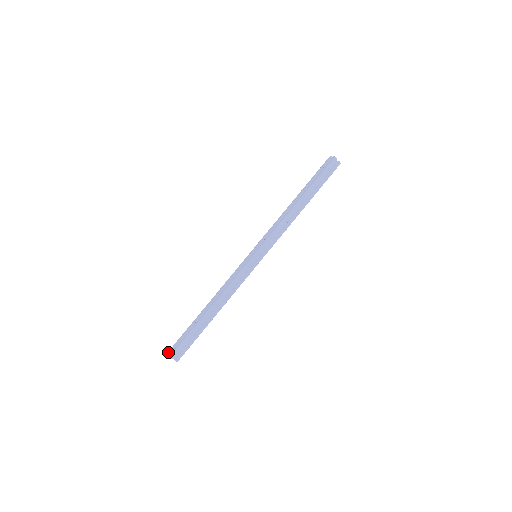
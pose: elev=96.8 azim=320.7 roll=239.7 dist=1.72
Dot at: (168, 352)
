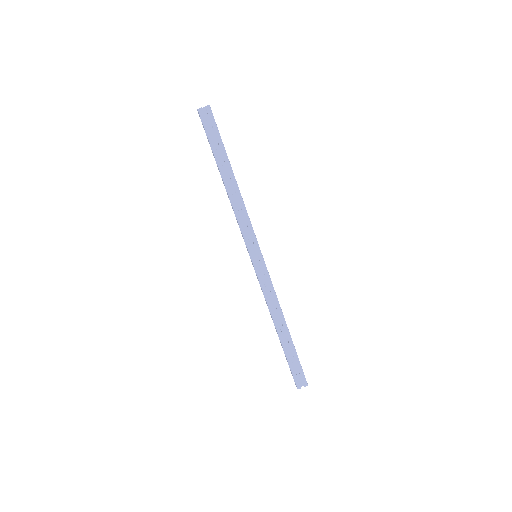
Dot at: (295, 384)
